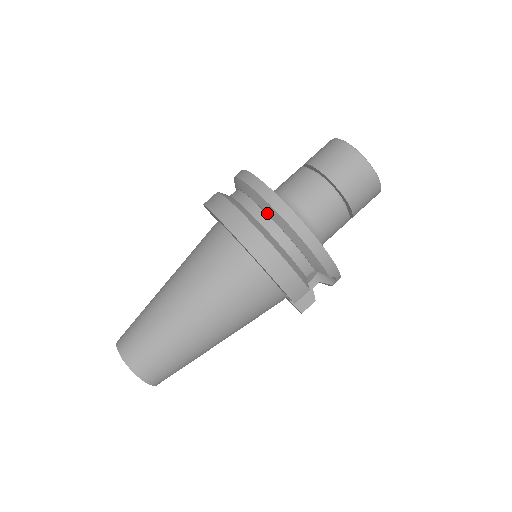
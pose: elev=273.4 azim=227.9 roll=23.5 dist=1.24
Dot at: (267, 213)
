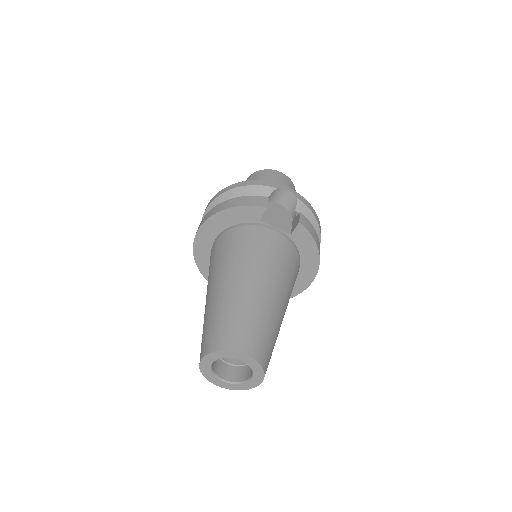
Dot at: occluded
